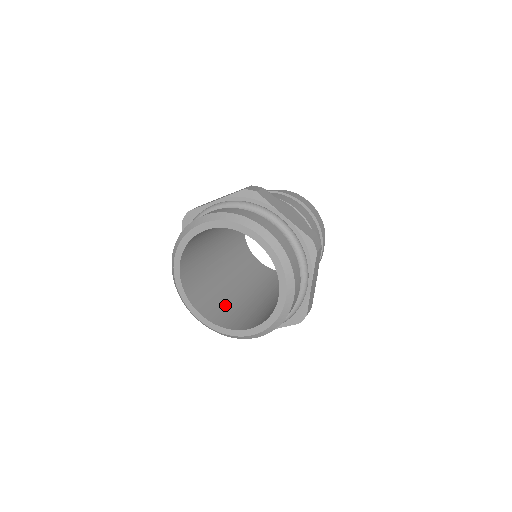
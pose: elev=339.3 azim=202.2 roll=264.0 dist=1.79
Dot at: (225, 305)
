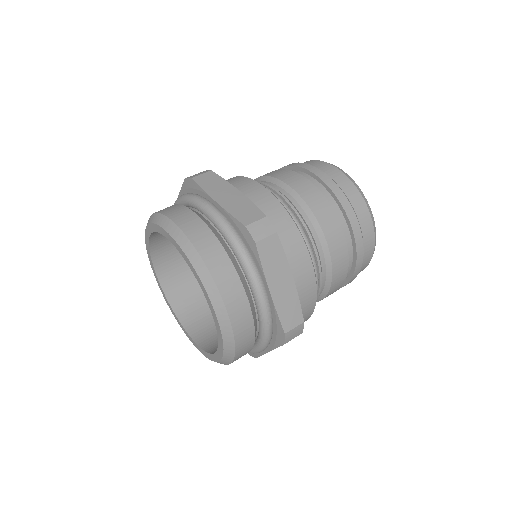
Dot at: occluded
